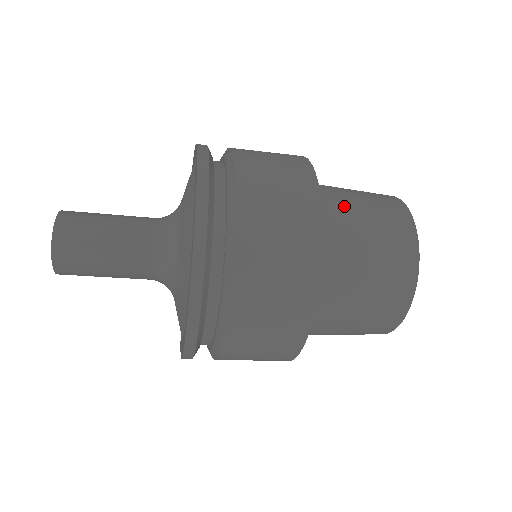
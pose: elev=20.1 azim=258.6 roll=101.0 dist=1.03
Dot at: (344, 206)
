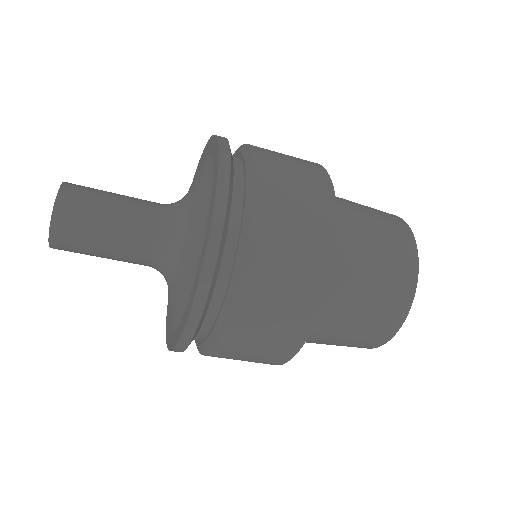
Dot at: occluded
